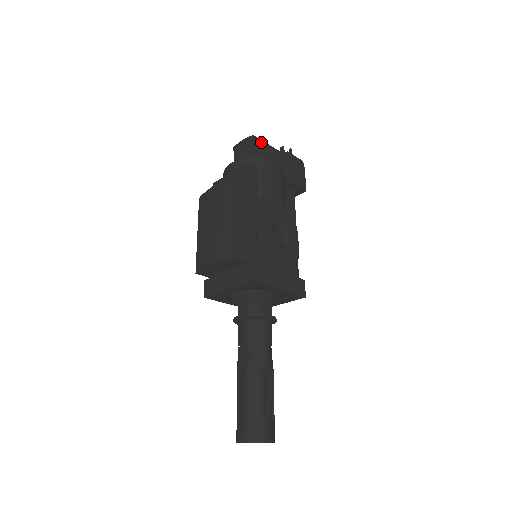
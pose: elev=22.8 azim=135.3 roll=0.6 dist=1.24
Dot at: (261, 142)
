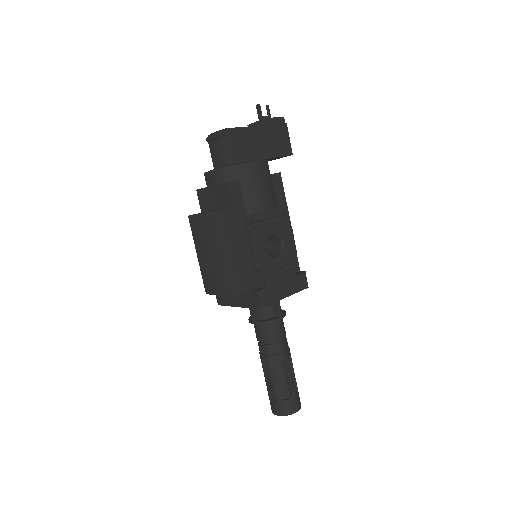
Dot at: (235, 131)
